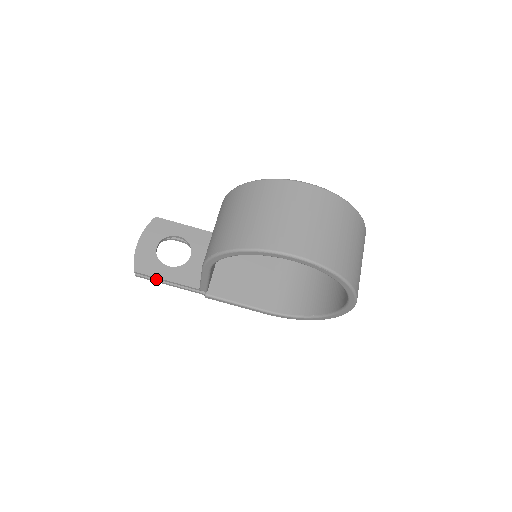
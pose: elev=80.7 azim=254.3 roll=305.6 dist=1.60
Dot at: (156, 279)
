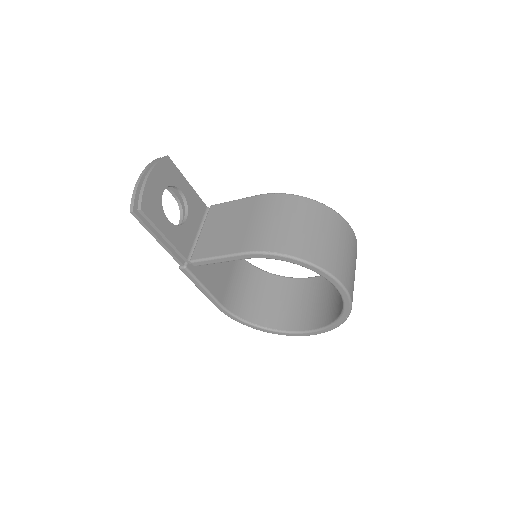
Dot at: (150, 227)
